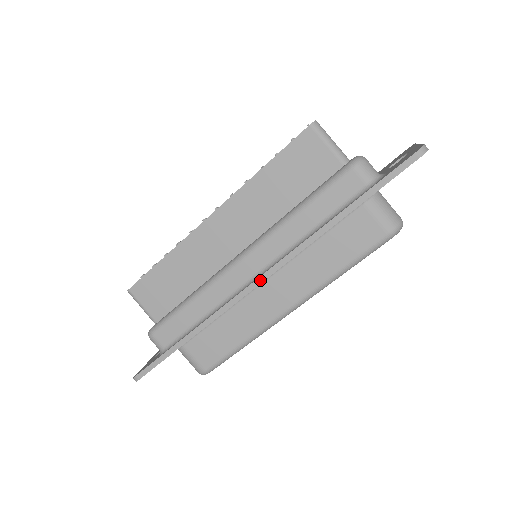
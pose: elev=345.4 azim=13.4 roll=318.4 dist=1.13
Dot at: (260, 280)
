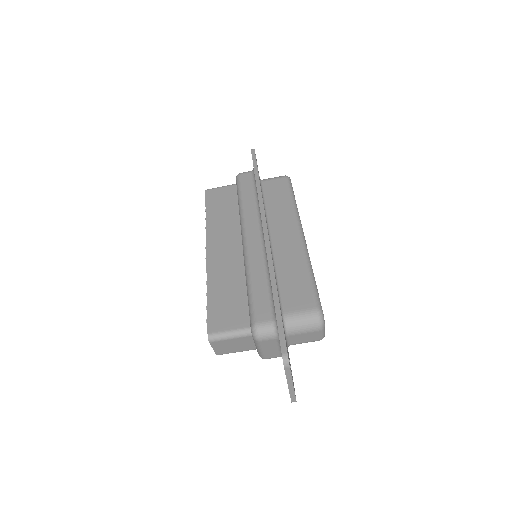
Dot at: (264, 226)
